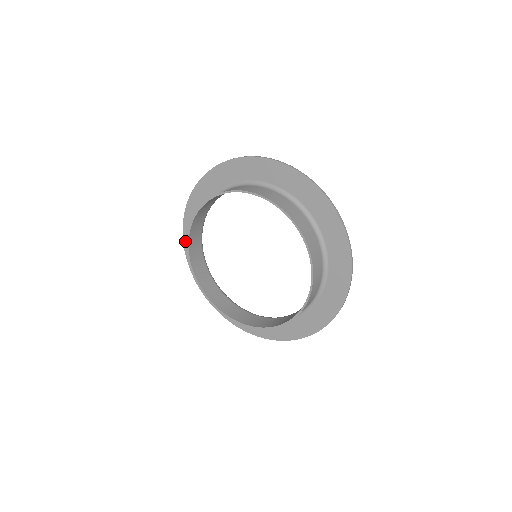
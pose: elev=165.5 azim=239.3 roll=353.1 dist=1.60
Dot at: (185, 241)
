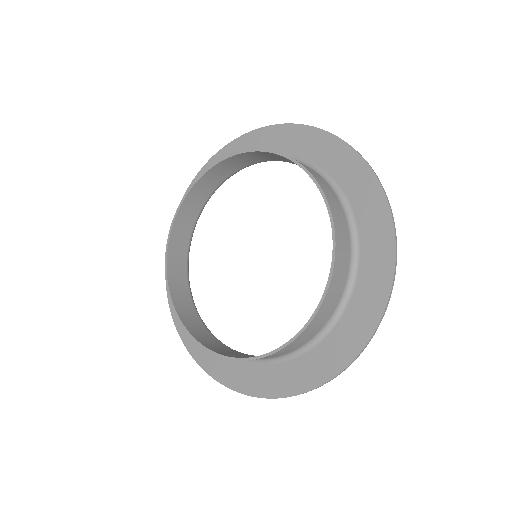
Dot at: (215, 158)
